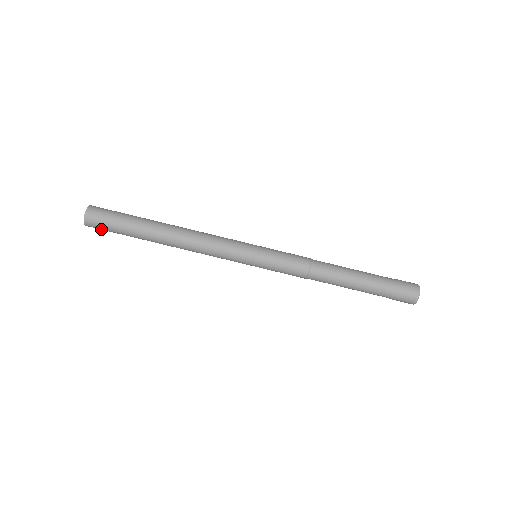
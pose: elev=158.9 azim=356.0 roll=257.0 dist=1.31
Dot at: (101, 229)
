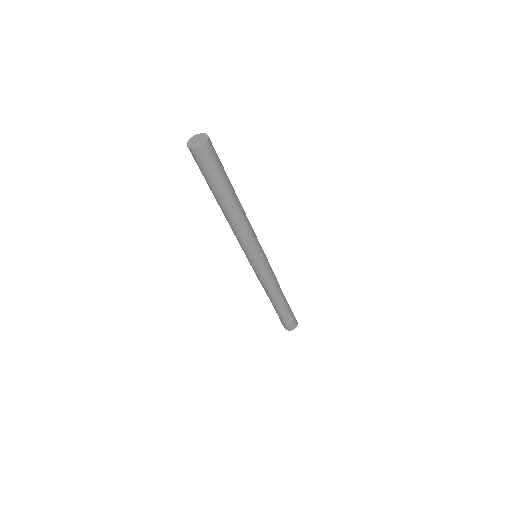
Dot at: occluded
